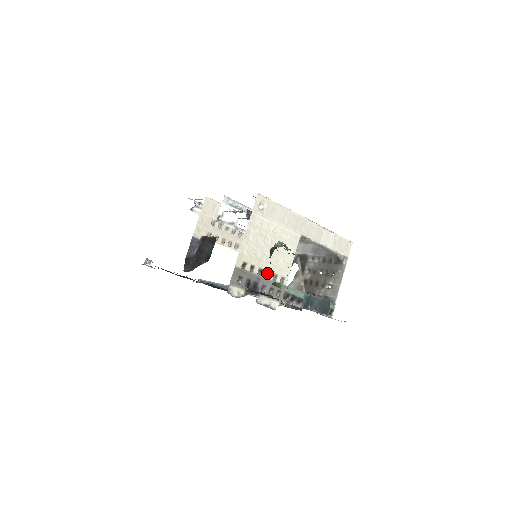
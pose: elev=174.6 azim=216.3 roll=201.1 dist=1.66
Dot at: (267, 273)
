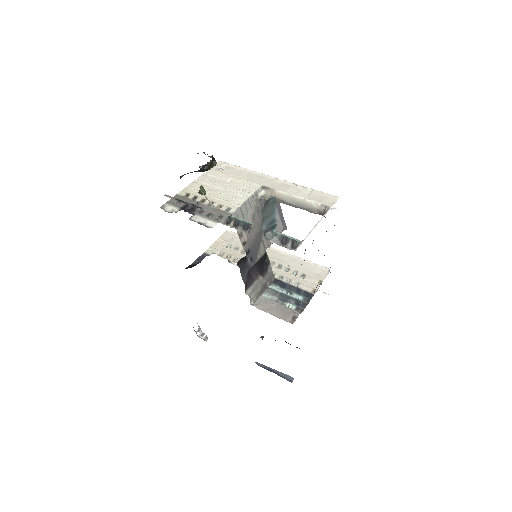
Dot at: occluded
